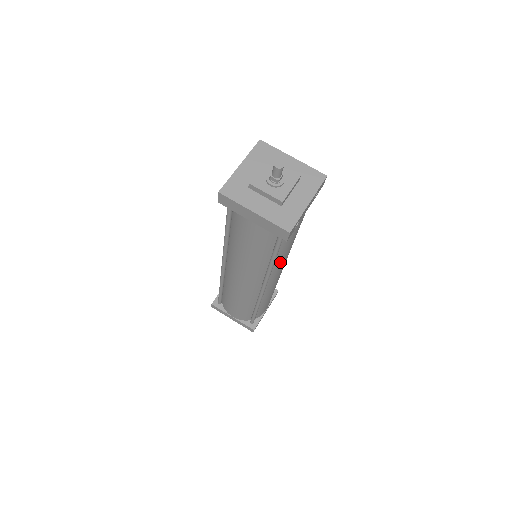
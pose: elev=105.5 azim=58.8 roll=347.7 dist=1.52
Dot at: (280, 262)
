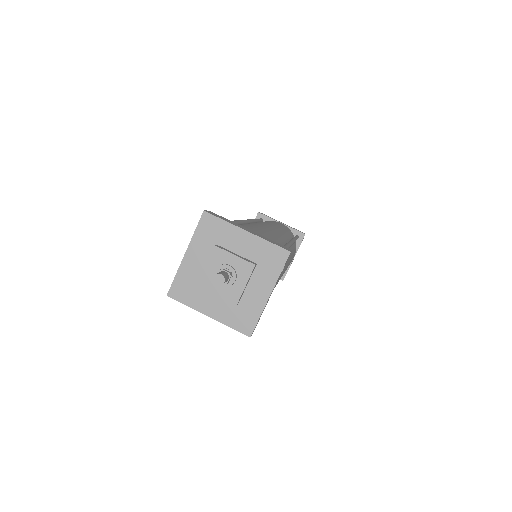
Dot at: occluded
